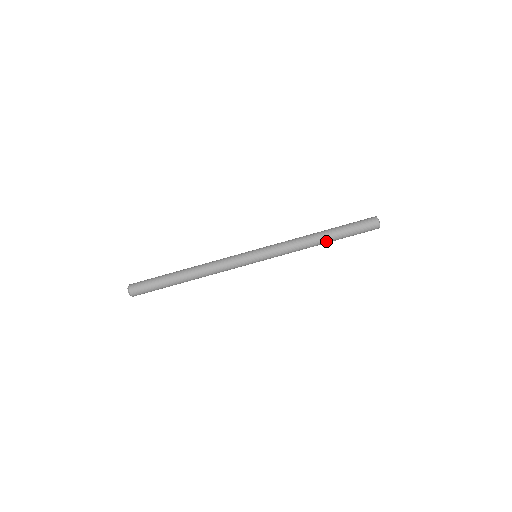
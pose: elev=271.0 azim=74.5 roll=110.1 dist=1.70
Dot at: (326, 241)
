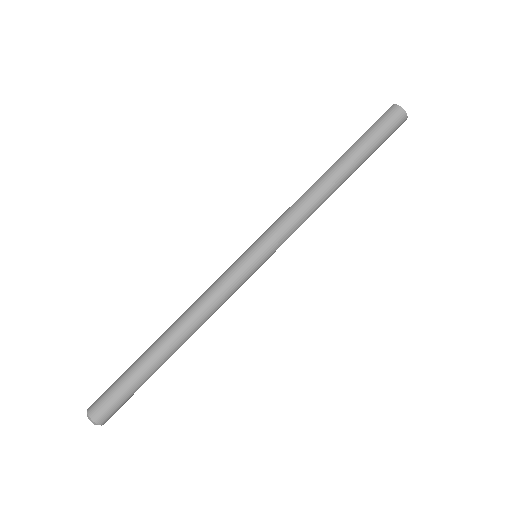
Dot at: (341, 172)
